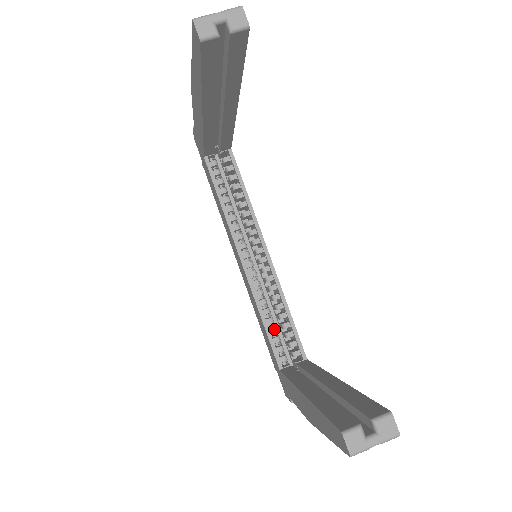
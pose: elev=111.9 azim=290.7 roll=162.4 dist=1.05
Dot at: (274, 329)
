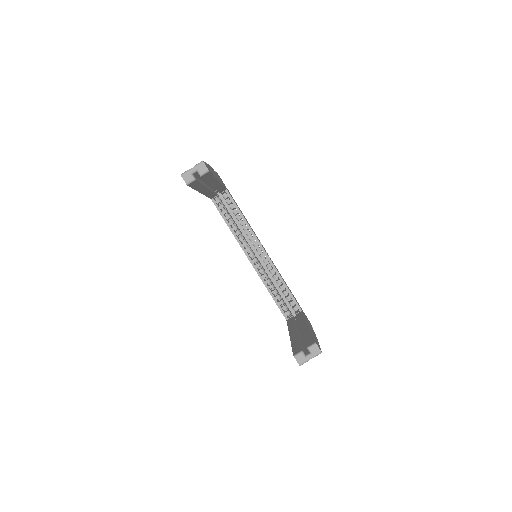
Dot at: (278, 296)
